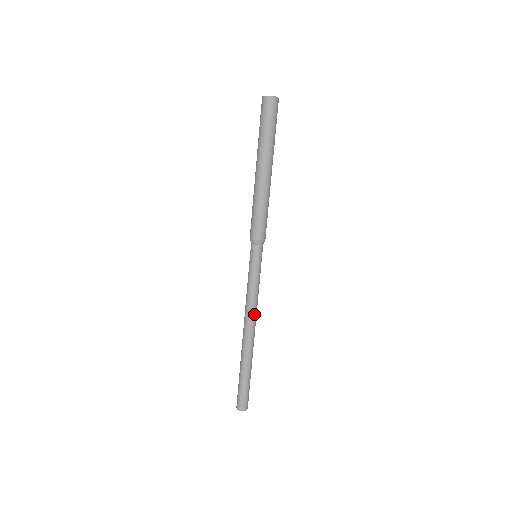
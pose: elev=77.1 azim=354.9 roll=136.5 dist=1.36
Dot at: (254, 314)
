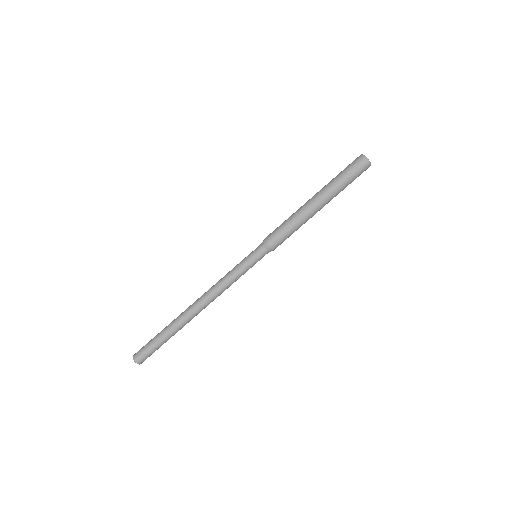
Dot at: (215, 296)
